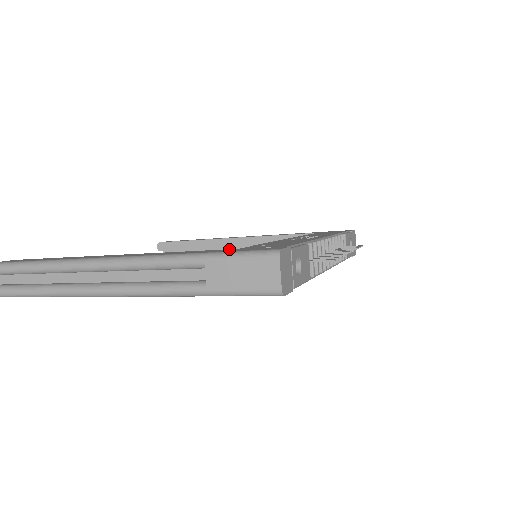
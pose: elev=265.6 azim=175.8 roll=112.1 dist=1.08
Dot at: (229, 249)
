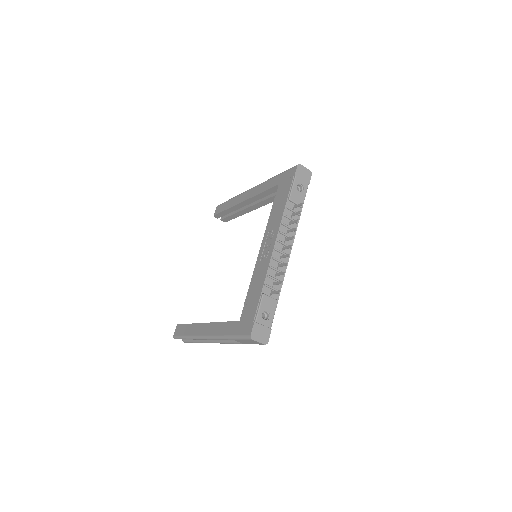
Dot at: (237, 322)
